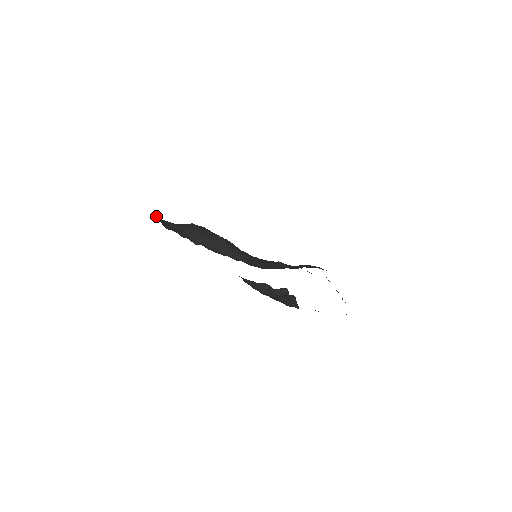
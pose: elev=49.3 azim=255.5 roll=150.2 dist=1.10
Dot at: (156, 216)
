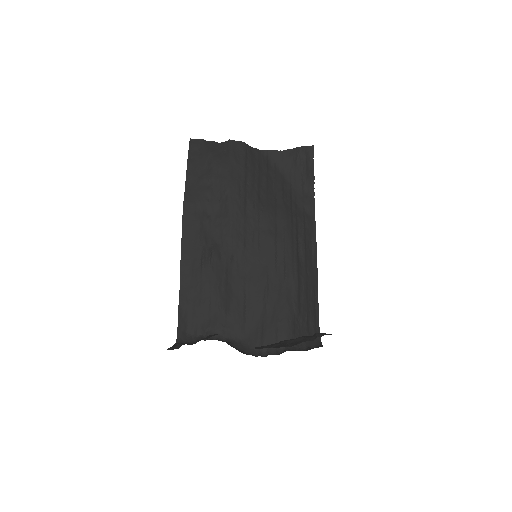
Dot at: (178, 315)
